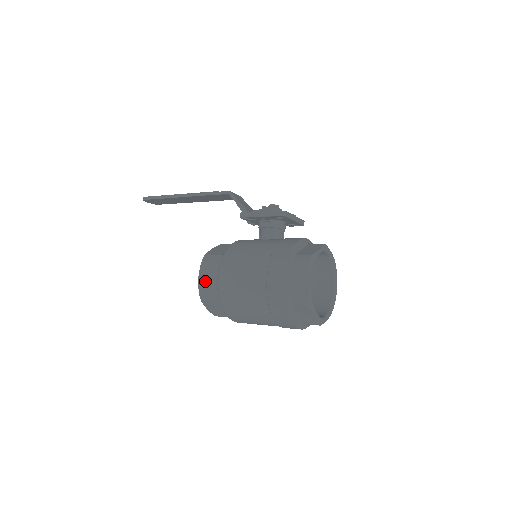
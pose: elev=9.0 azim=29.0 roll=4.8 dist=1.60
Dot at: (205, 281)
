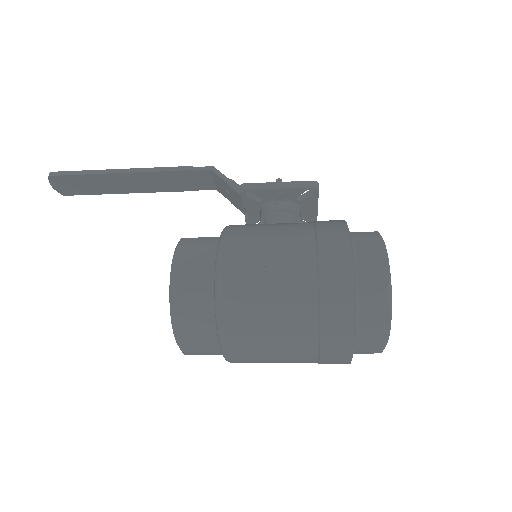
Dot at: (186, 274)
